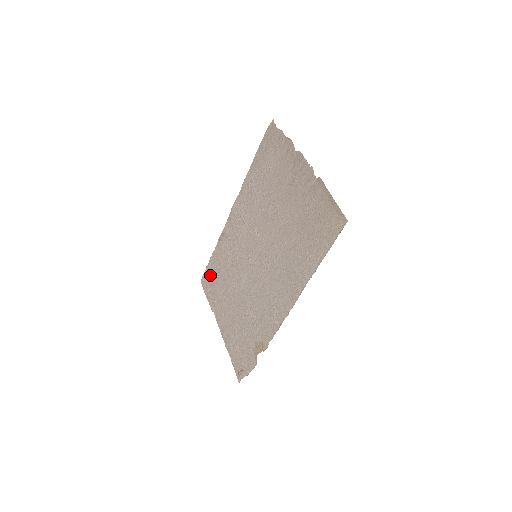
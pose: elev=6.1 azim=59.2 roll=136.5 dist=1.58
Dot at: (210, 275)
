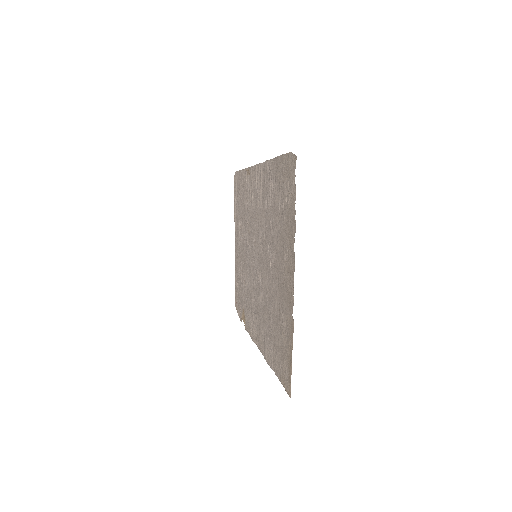
Dot at: (238, 186)
